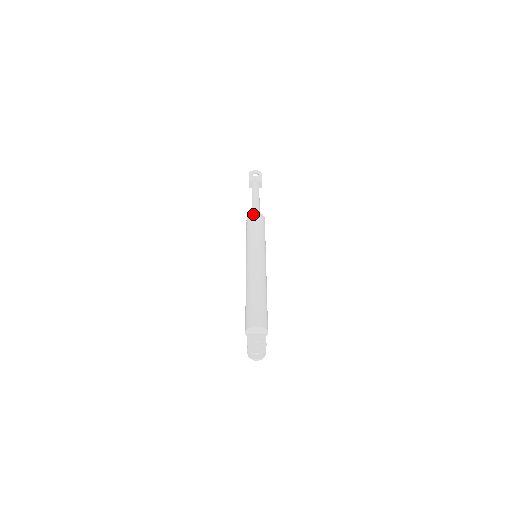
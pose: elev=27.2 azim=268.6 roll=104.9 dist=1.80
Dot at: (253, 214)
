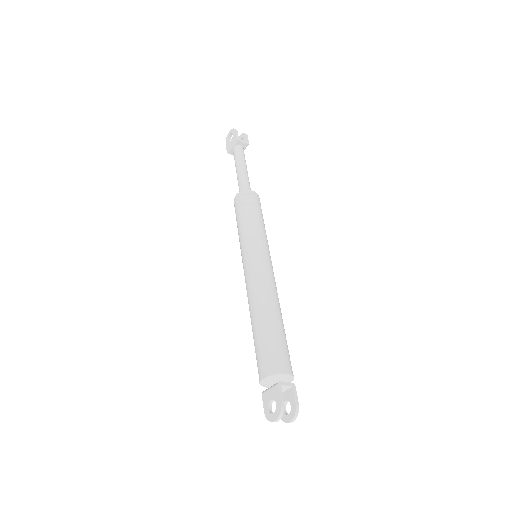
Dot at: (234, 201)
